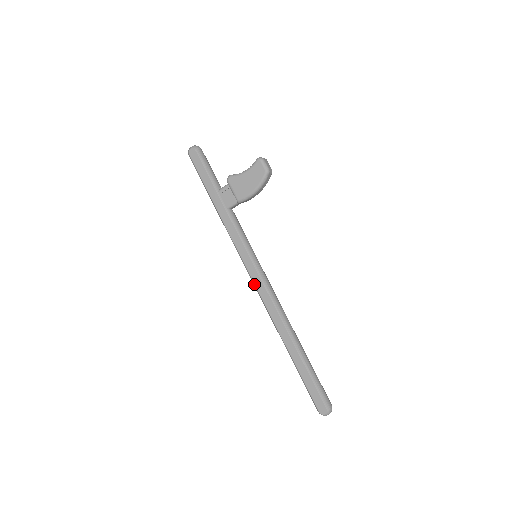
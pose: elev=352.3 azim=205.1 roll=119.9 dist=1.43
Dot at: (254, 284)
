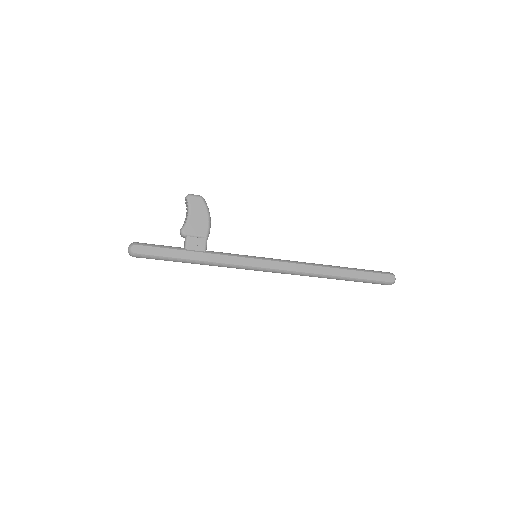
Dot at: (278, 270)
